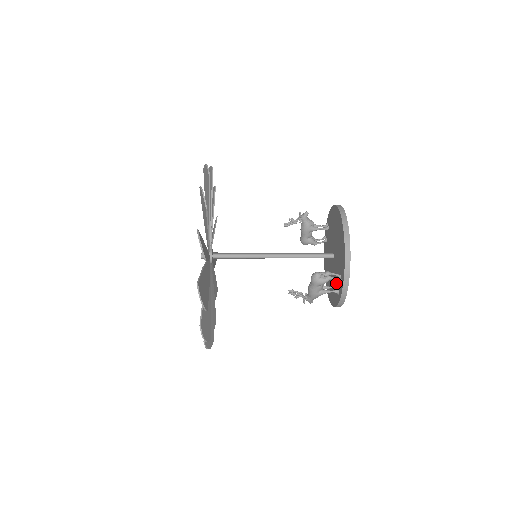
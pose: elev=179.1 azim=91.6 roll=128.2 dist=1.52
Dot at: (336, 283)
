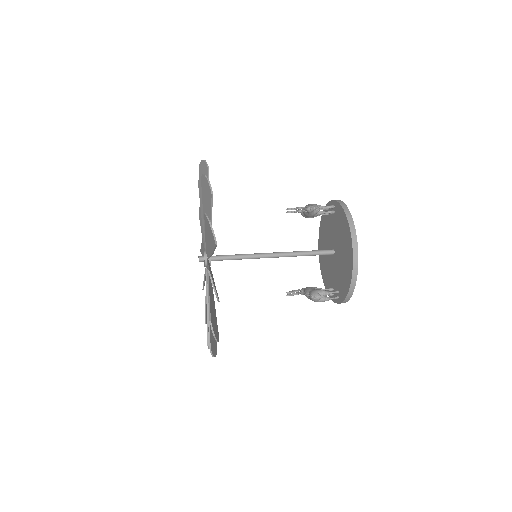
Dot at: (331, 280)
